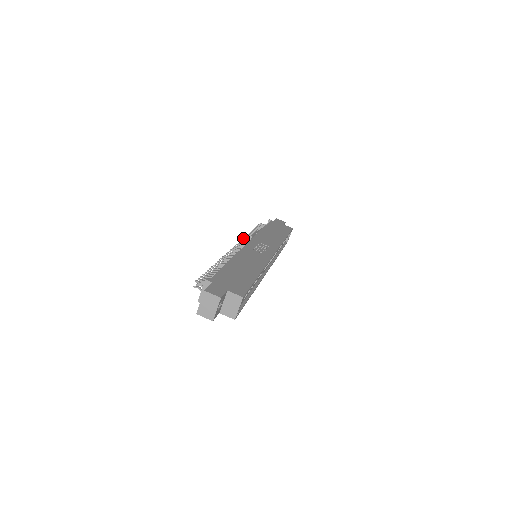
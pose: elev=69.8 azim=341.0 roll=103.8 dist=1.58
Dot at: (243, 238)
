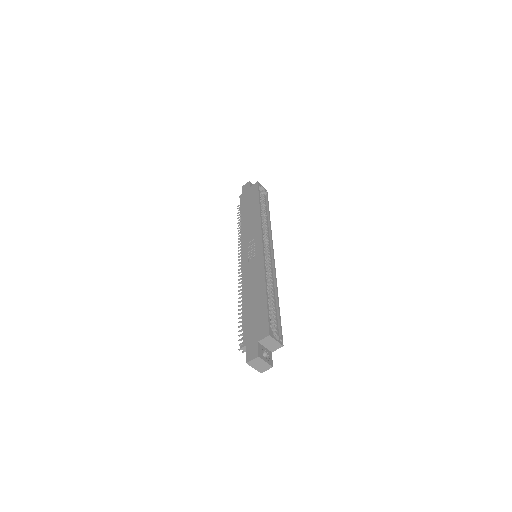
Dot at: occluded
